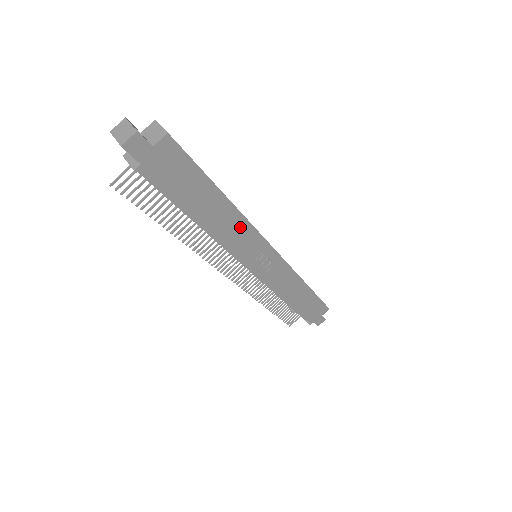
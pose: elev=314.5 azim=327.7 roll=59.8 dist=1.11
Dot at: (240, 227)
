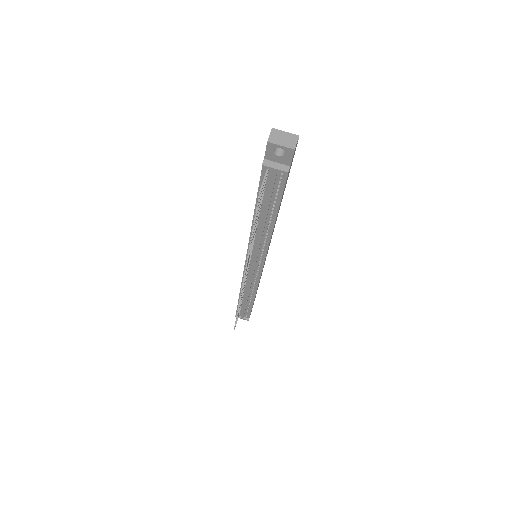
Dot at: occluded
